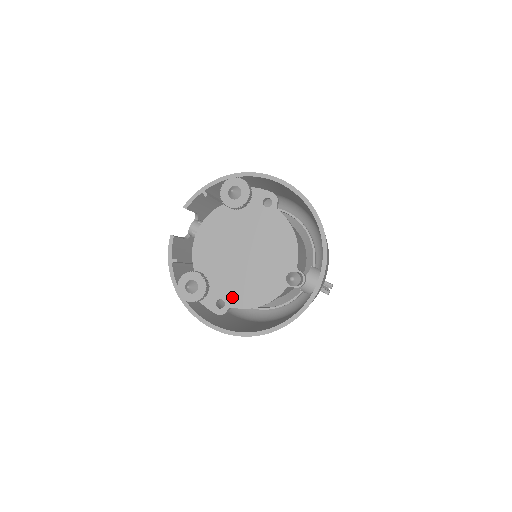
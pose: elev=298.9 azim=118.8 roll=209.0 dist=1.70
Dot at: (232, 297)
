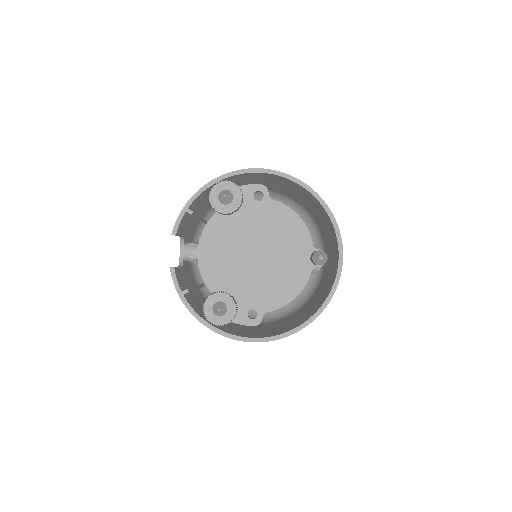
Dot at: (262, 302)
